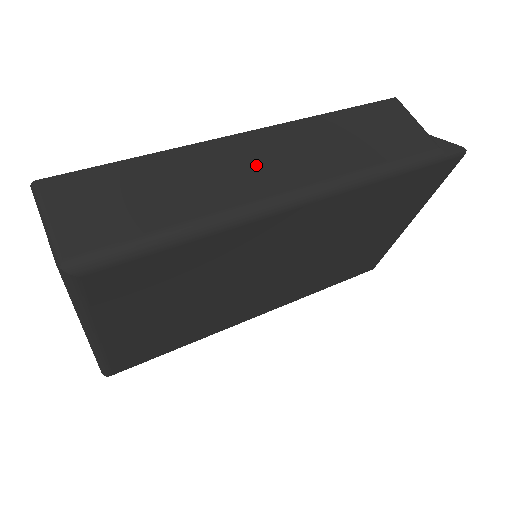
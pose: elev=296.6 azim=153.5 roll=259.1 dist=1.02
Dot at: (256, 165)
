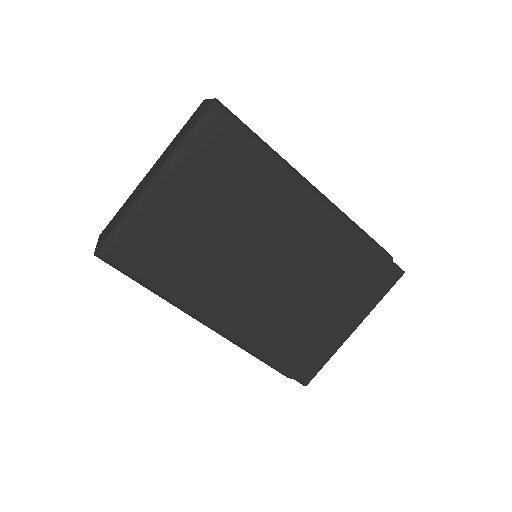
Dot at: occluded
